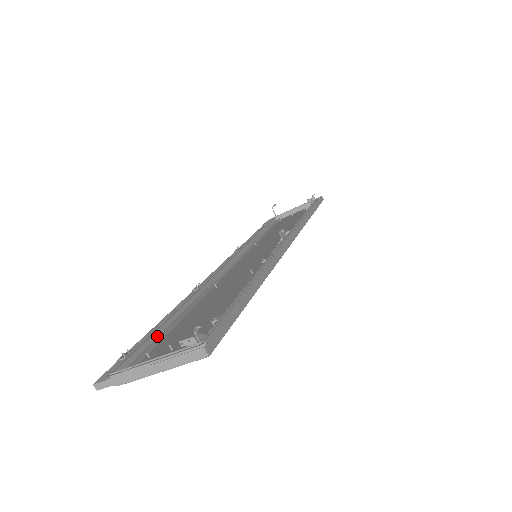
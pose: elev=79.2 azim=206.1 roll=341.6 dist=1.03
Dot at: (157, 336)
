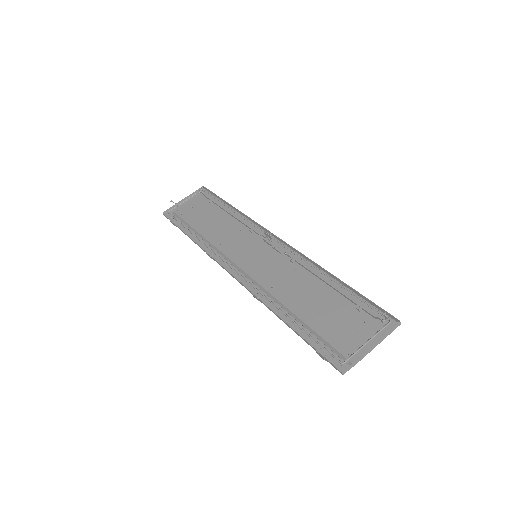
Dot at: (311, 334)
